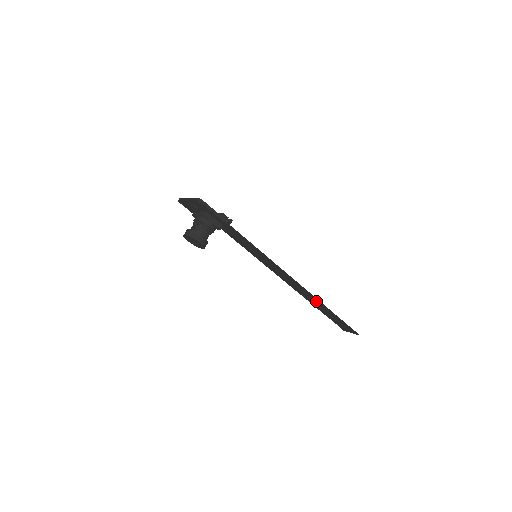
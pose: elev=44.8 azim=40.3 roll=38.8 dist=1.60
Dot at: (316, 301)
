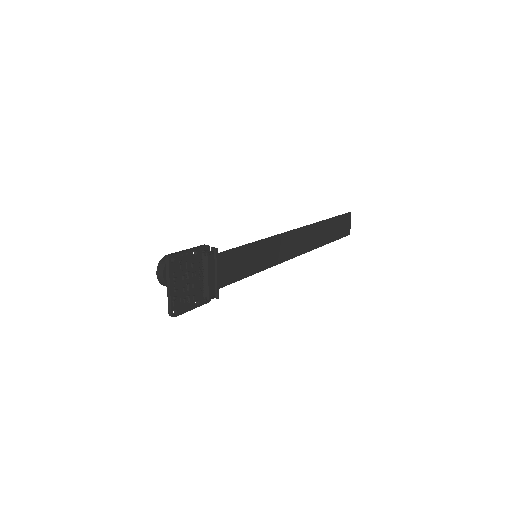
Dot at: (316, 240)
